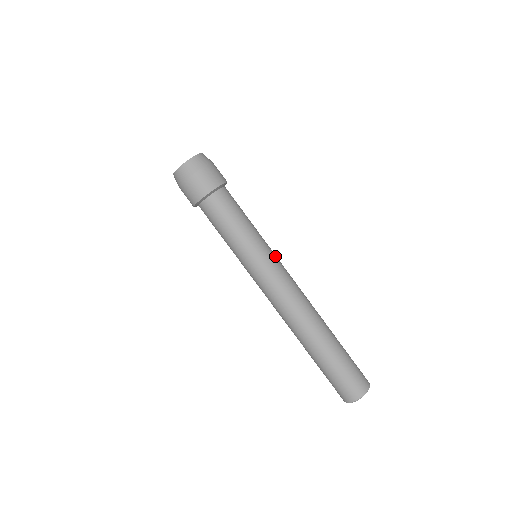
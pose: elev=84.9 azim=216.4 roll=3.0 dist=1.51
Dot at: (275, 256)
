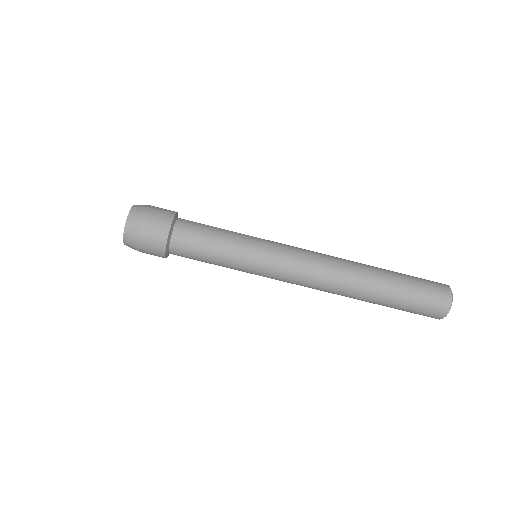
Dot at: (273, 242)
